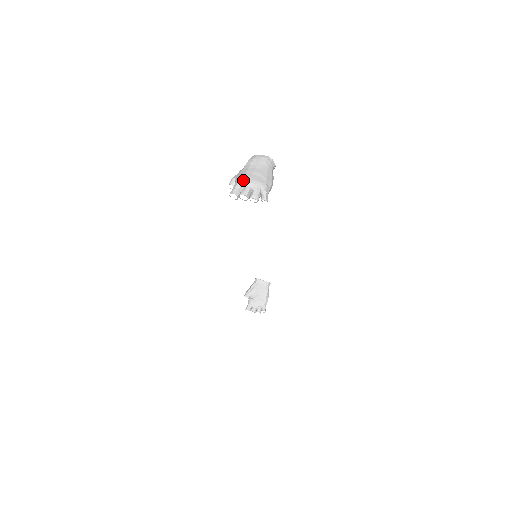
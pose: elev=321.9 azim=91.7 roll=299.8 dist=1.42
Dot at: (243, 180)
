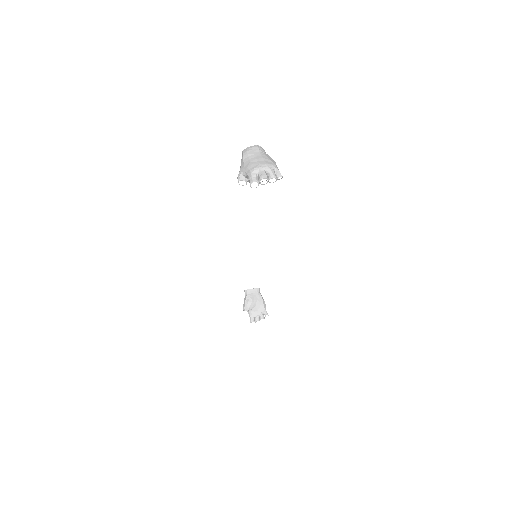
Dot at: (254, 168)
